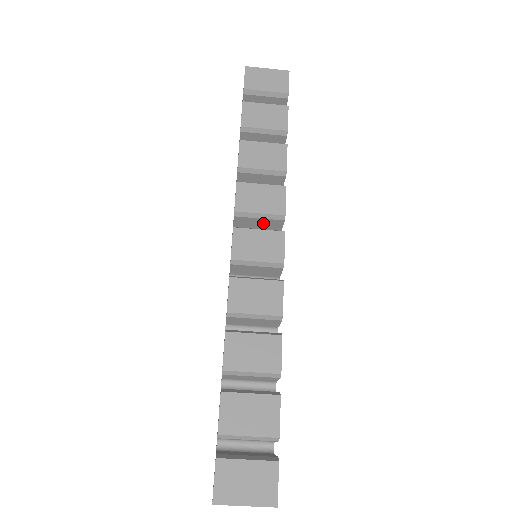
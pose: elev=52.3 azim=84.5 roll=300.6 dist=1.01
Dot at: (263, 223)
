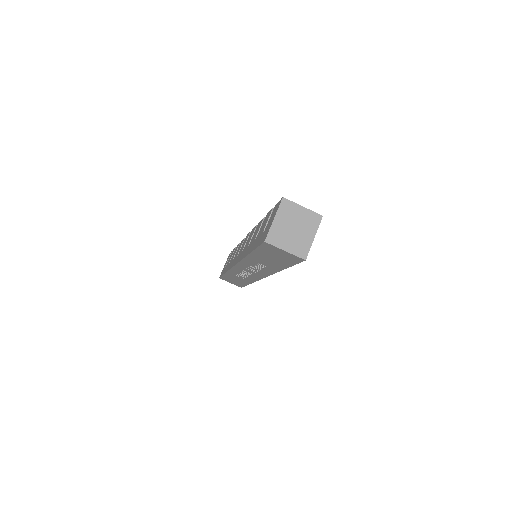
Dot at: occluded
